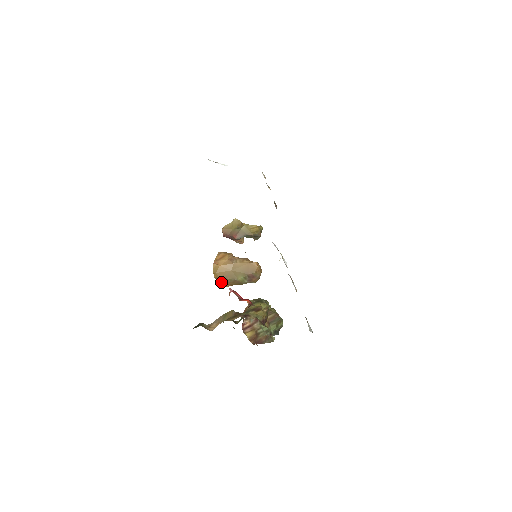
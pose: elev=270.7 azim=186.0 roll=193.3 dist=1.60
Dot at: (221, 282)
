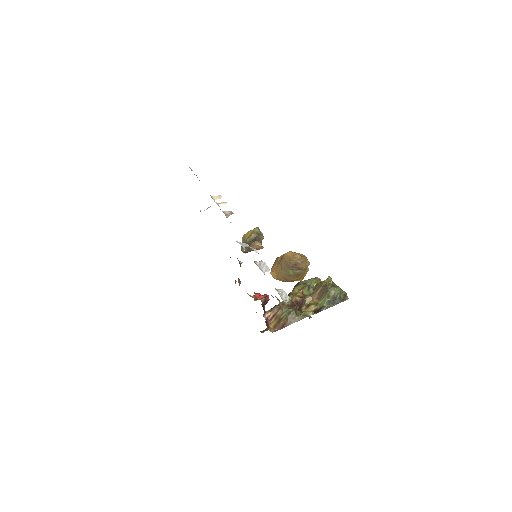
Dot at: (290, 281)
